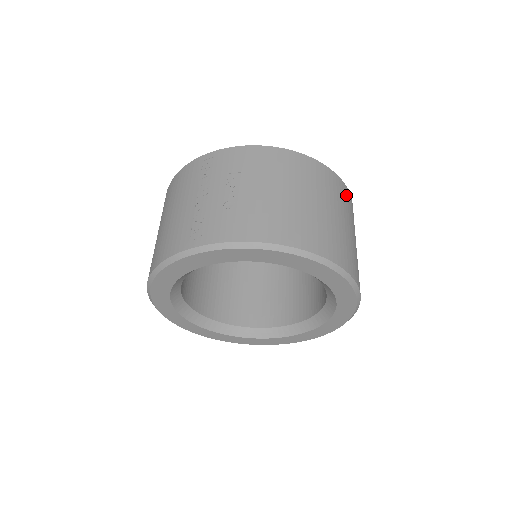
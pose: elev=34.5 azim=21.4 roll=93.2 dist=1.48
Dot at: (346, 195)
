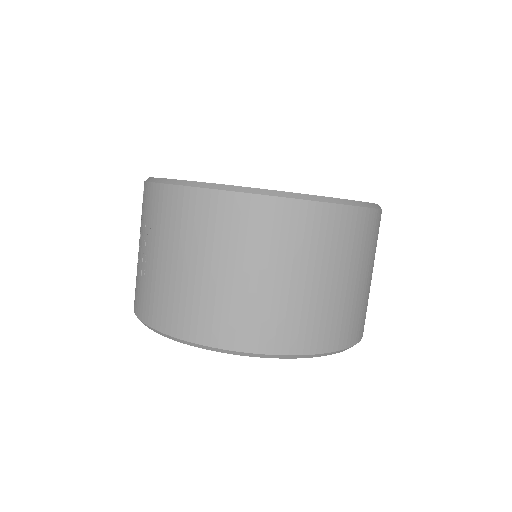
Dot at: (295, 219)
